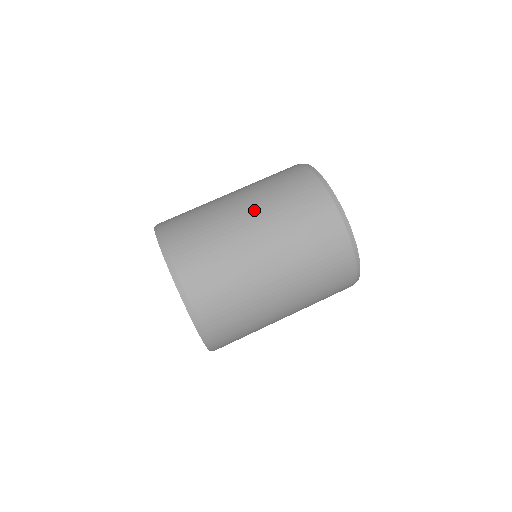
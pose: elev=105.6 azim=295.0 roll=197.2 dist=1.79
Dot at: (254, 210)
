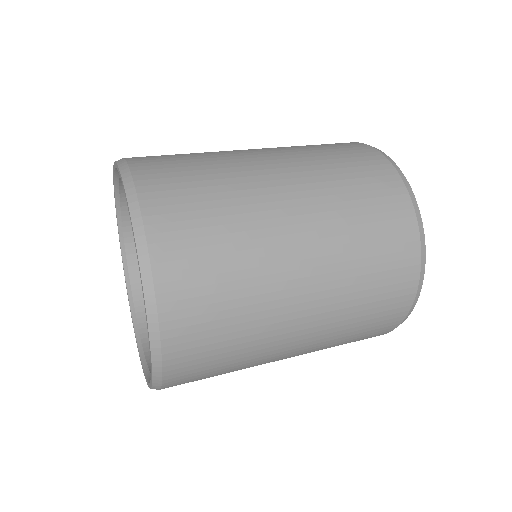
Dot at: occluded
